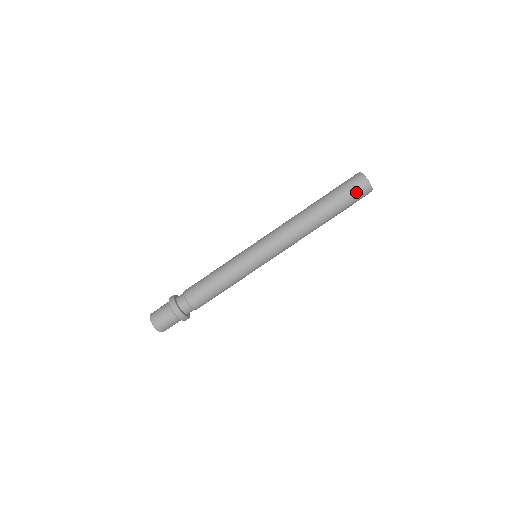
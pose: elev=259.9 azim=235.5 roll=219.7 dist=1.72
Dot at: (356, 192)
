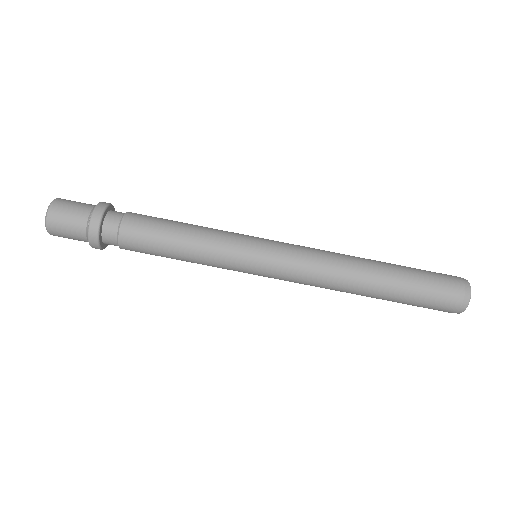
Dot at: (447, 284)
